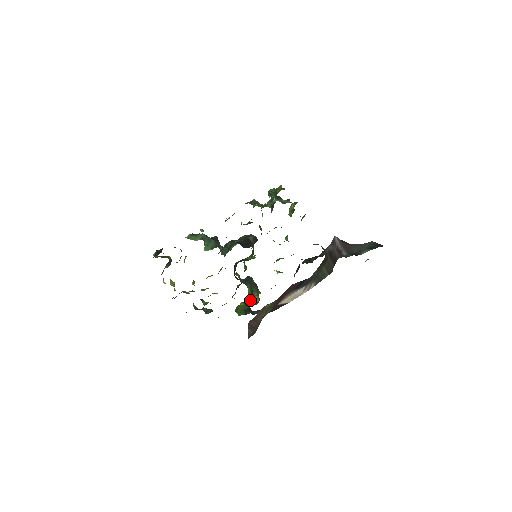
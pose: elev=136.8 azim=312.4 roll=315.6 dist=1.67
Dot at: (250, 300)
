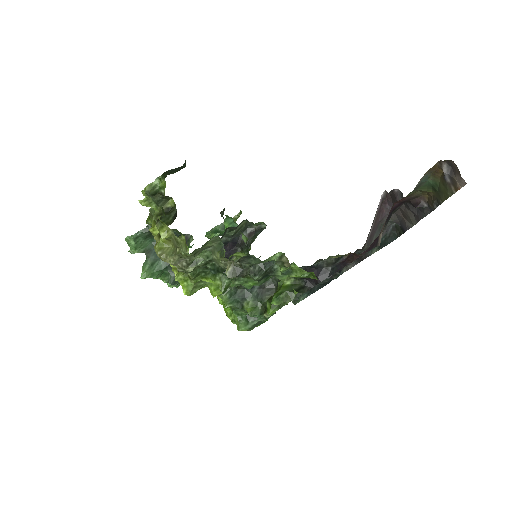
Dot at: occluded
